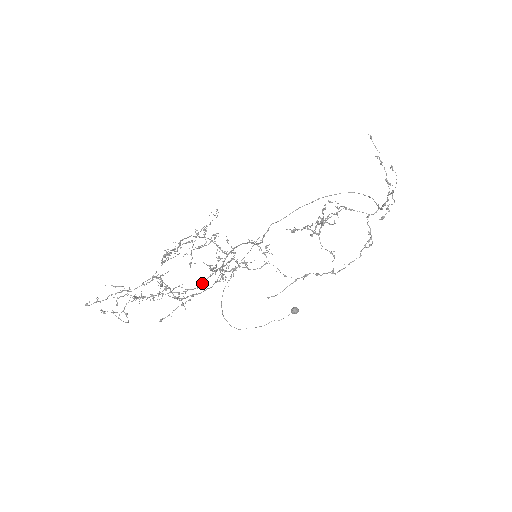
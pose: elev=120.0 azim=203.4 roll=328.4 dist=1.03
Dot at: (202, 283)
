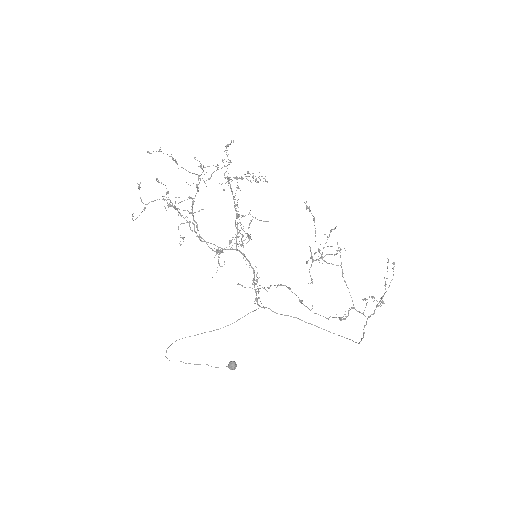
Dot at: occluded
